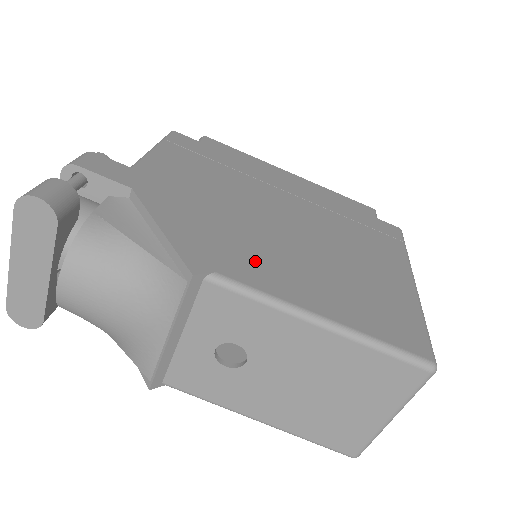
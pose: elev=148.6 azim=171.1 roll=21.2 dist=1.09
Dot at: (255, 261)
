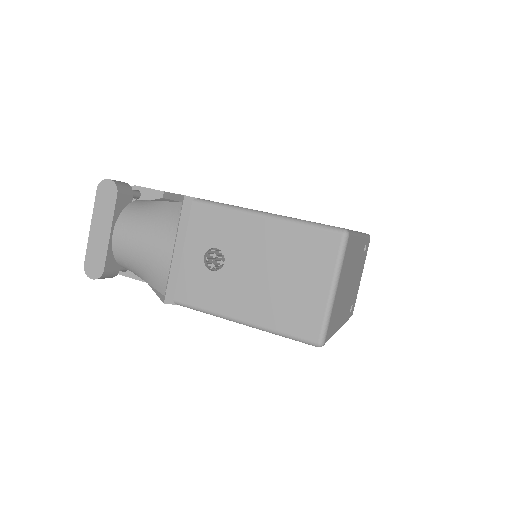
Dot at: occluded
